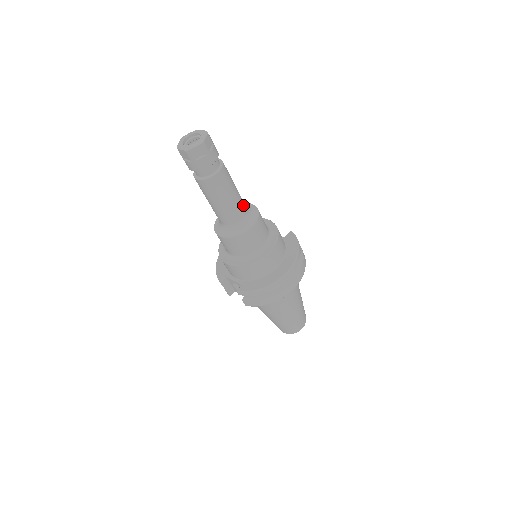
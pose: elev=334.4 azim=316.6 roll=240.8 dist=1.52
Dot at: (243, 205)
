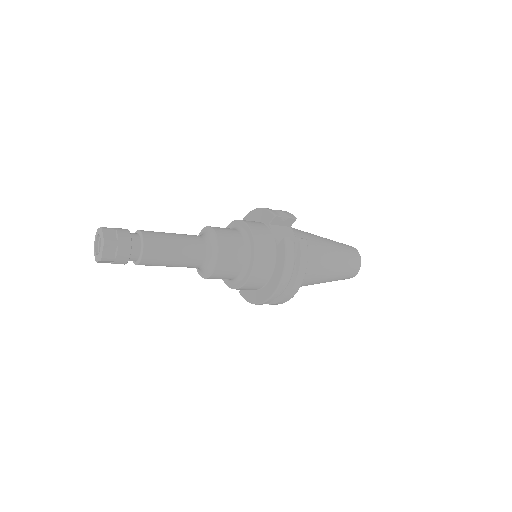
Dot at: (196, 256)
